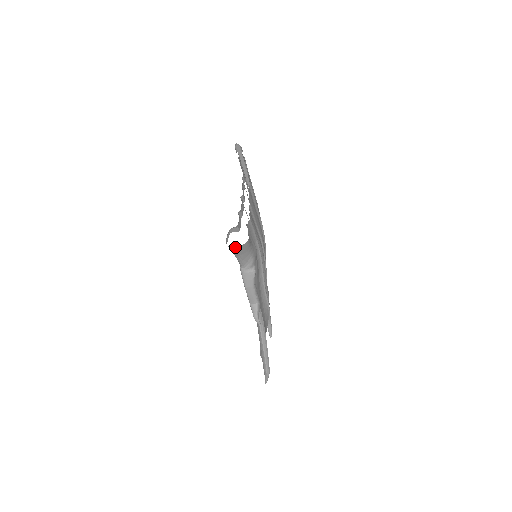
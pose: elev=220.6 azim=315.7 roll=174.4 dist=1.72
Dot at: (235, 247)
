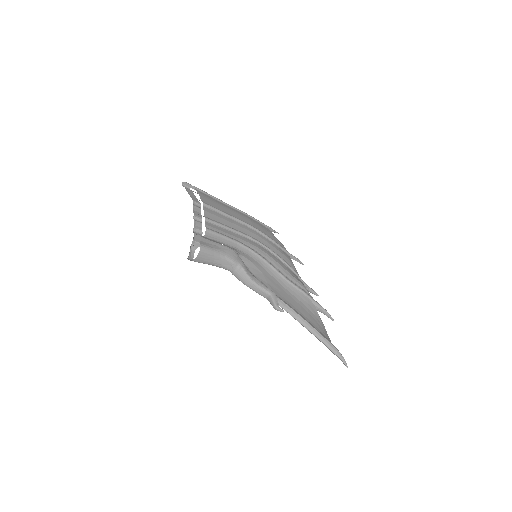
Dot at: (197, 258)
